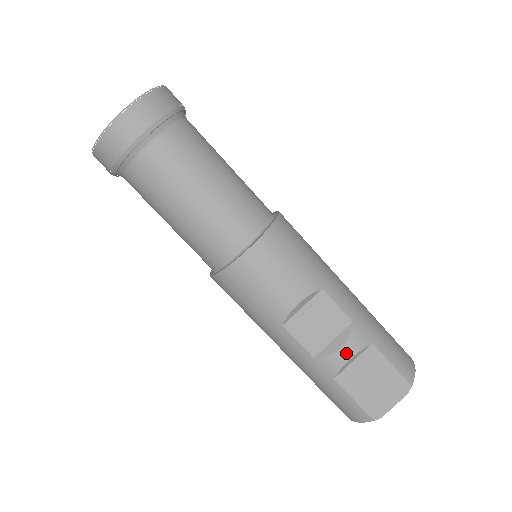
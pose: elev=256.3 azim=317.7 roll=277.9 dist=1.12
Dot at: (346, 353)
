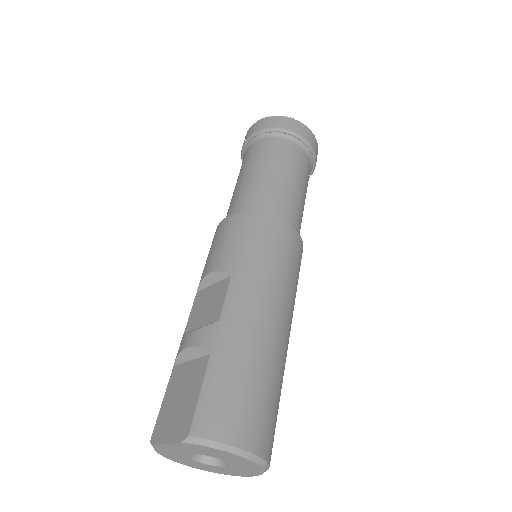
Dot at: (189, 340)
